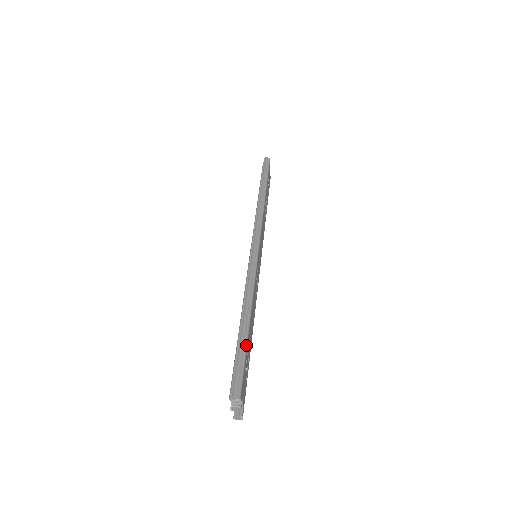
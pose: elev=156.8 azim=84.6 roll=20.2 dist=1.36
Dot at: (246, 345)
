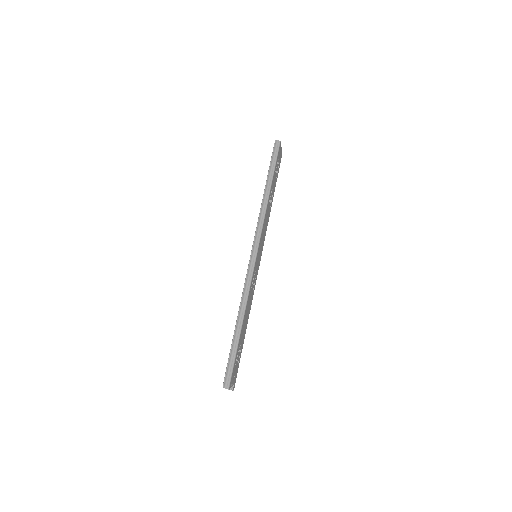
Dot at: (237, 348)
